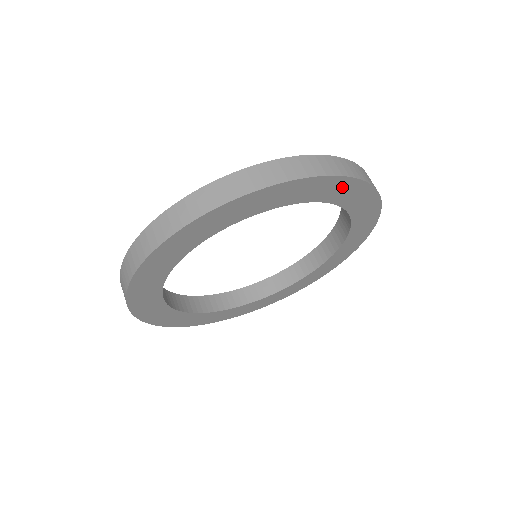
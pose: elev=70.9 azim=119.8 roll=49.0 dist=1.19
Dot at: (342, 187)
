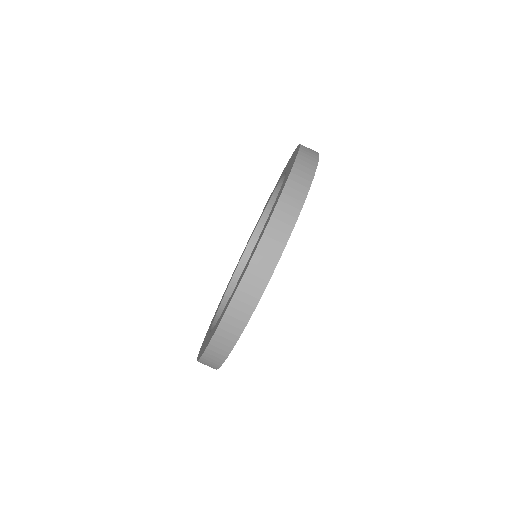
Dot at: occluded
